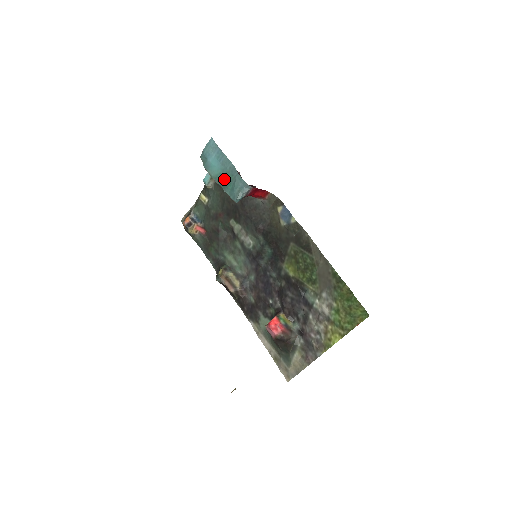
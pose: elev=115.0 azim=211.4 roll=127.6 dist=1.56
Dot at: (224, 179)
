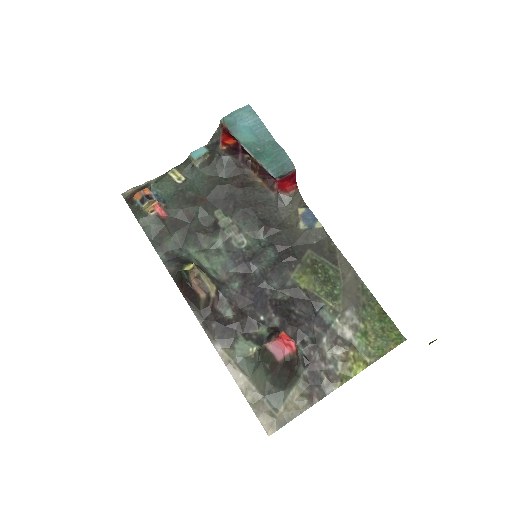
Dot at: (259, 149)
